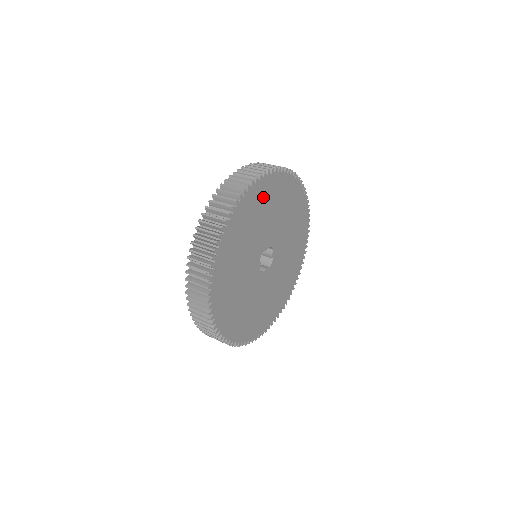
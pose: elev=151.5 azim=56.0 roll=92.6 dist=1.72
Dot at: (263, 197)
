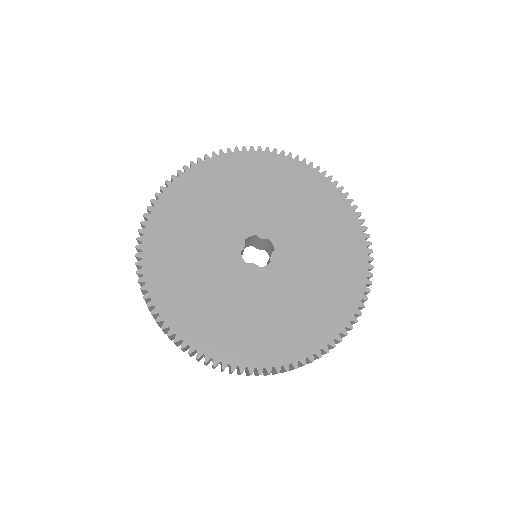
Dot at: (278, 175)
